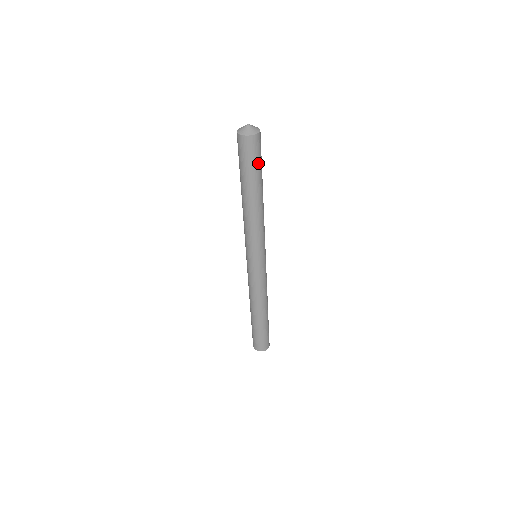
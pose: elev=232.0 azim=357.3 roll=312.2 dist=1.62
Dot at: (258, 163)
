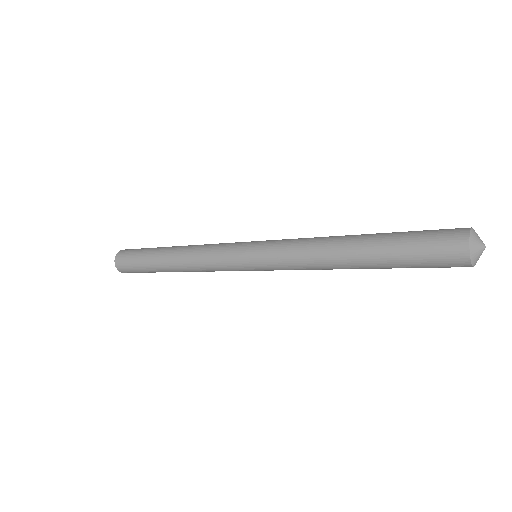
Dot at: occluded
